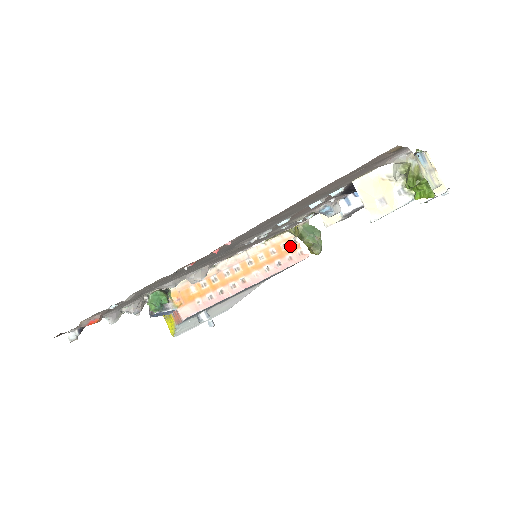
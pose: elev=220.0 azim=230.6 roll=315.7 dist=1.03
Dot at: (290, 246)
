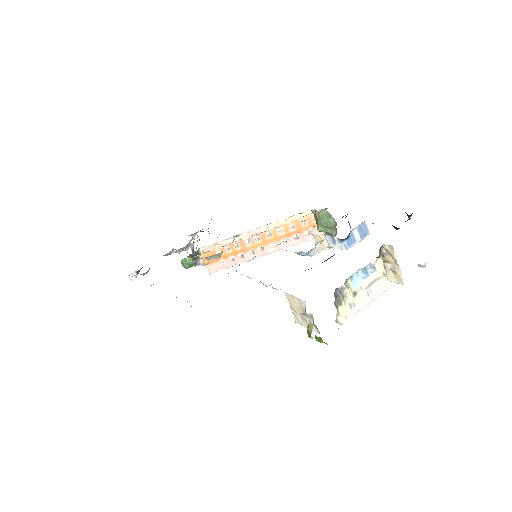
Dot at: (310, 223)
